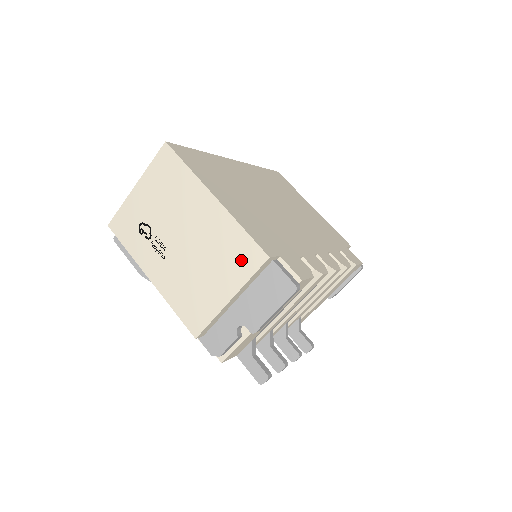
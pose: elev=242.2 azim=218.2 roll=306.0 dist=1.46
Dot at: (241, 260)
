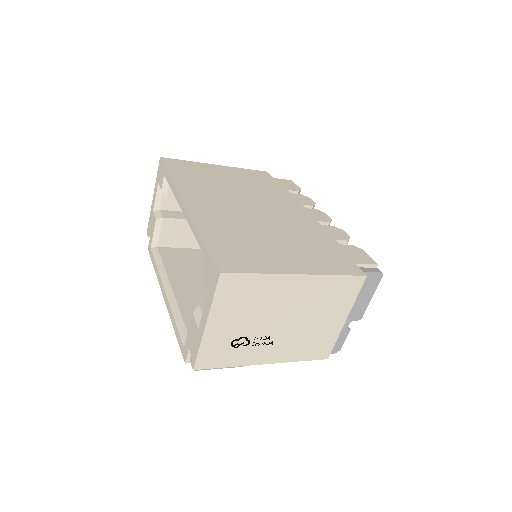
Dot at: (344, 294)
